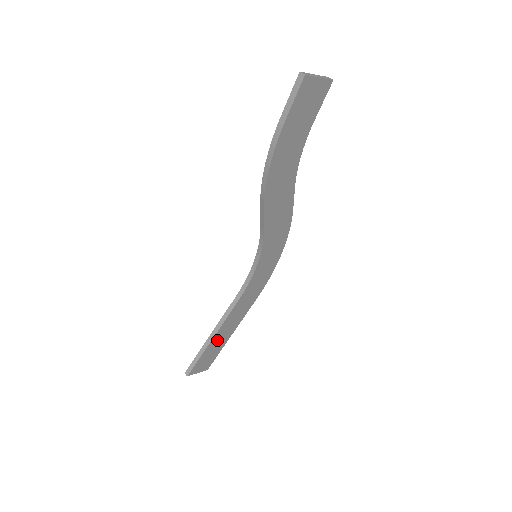
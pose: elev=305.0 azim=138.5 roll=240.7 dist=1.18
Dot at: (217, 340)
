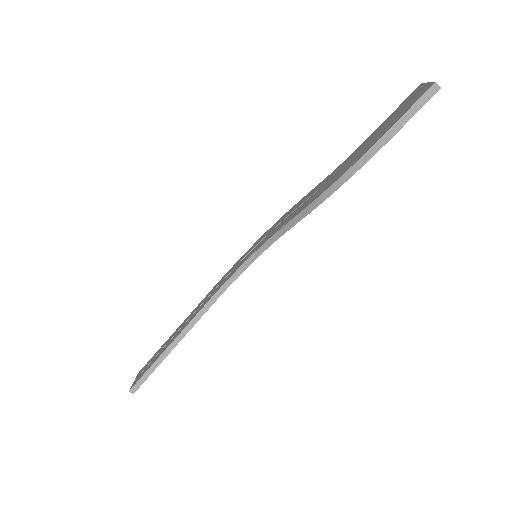
Dot at: occluded
